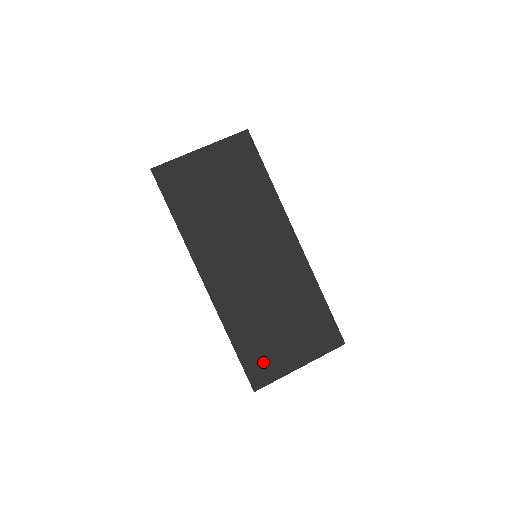
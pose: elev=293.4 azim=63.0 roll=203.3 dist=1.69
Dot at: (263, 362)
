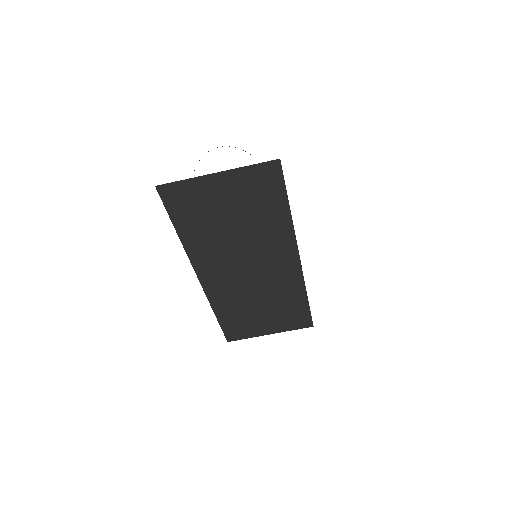
Dot at: (240, 329)
